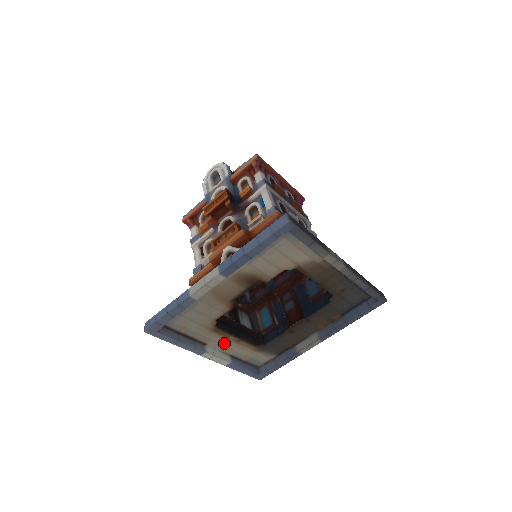
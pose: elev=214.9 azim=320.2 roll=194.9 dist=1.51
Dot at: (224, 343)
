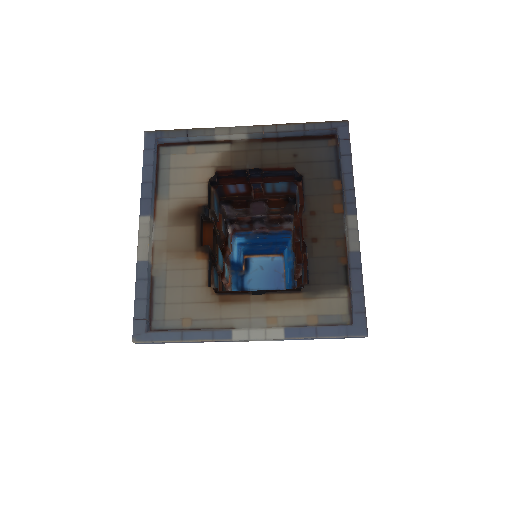
Dot at: (255, 313)
